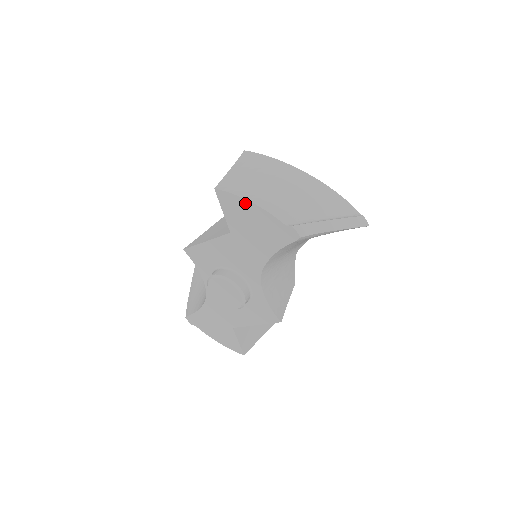
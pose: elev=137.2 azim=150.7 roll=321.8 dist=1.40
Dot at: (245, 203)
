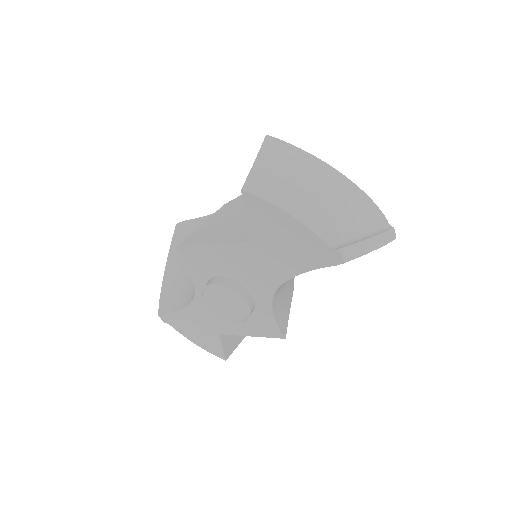
Dot at: (281, 214)
